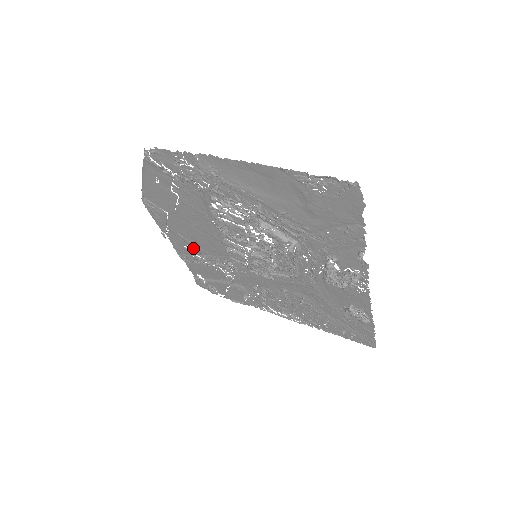
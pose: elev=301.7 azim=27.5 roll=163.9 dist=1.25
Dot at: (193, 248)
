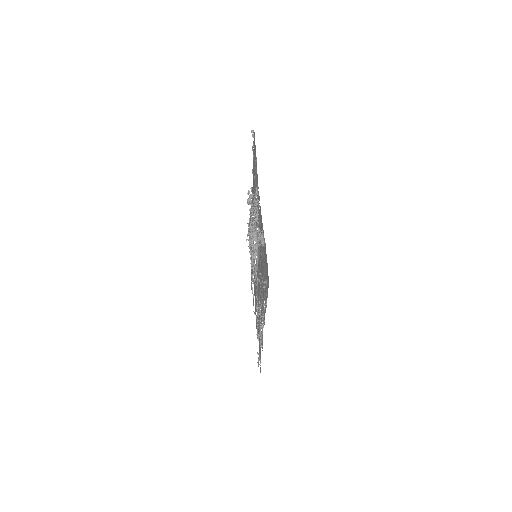
Dot at: occluded
